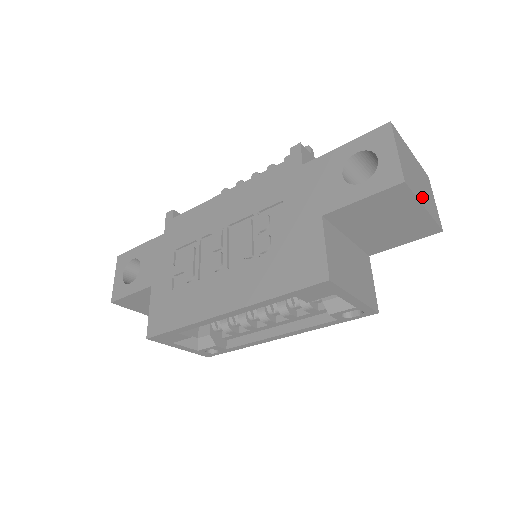
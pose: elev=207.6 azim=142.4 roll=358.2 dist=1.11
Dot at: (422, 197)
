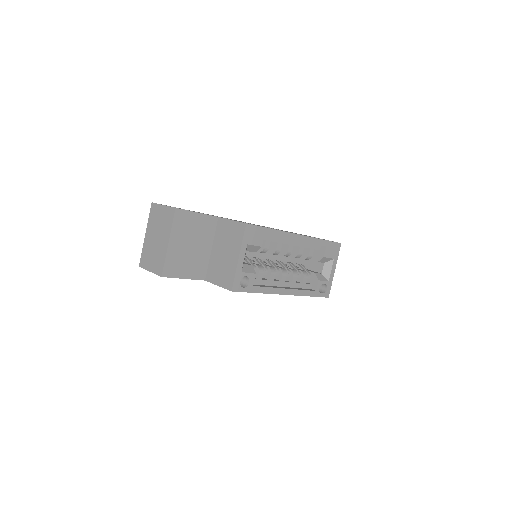
Dot at: occluded
